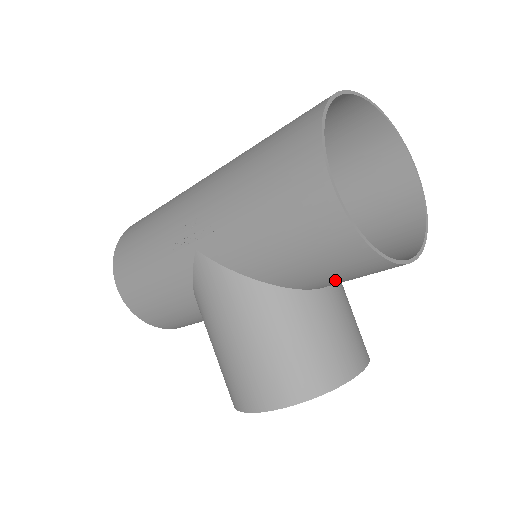
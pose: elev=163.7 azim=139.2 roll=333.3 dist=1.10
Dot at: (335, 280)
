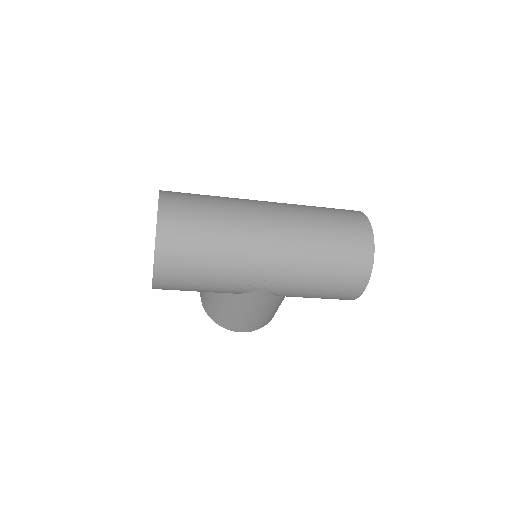
Dot at: occluded
